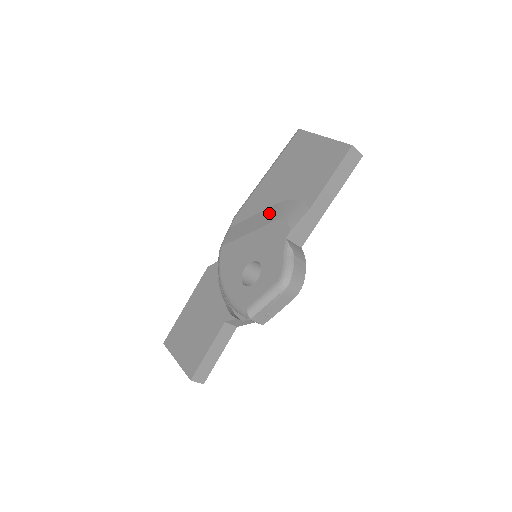
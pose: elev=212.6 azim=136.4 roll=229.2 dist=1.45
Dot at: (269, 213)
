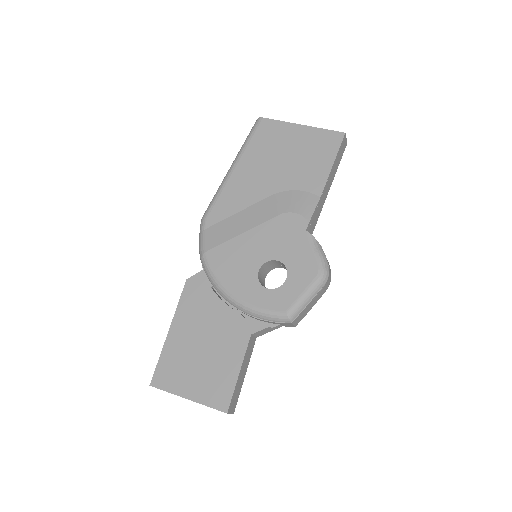
Dot at: (264, 207)
